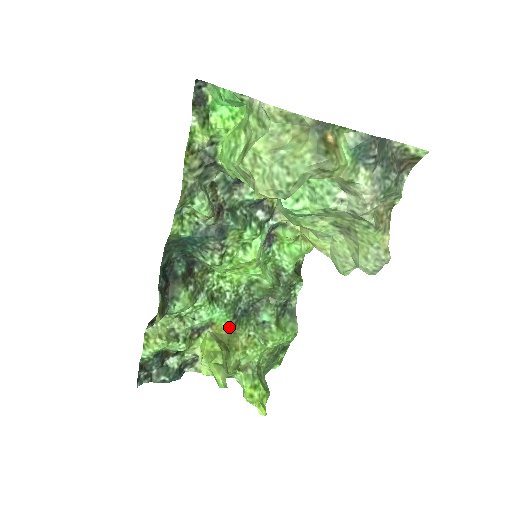
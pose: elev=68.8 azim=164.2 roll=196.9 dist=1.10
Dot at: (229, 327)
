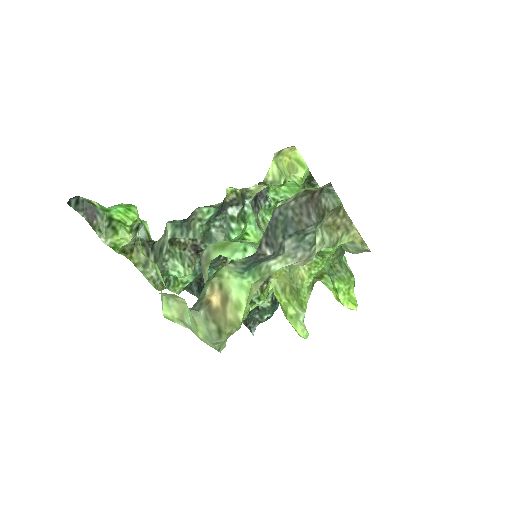
Dot at: occluded
